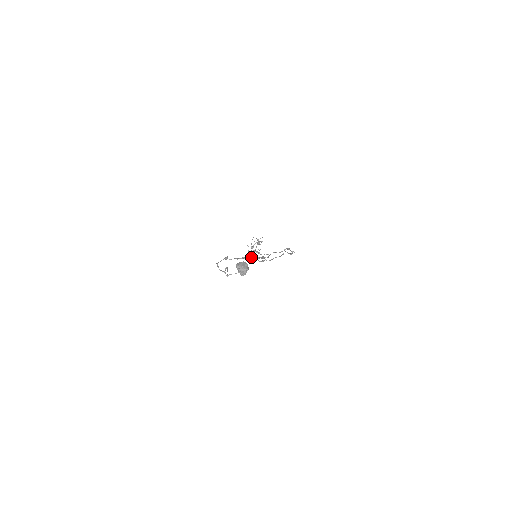
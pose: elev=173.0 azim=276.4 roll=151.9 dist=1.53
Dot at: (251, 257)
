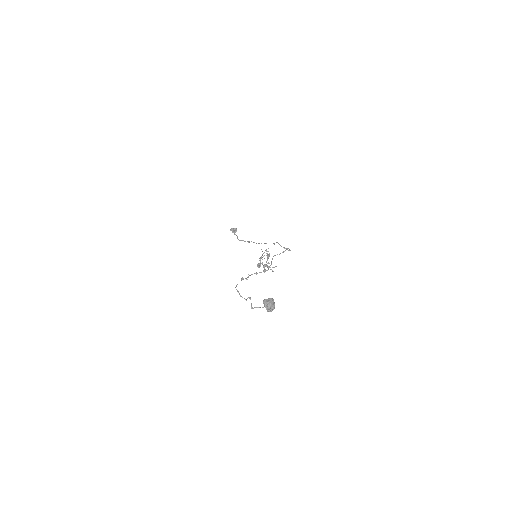
Dot at: occluded
